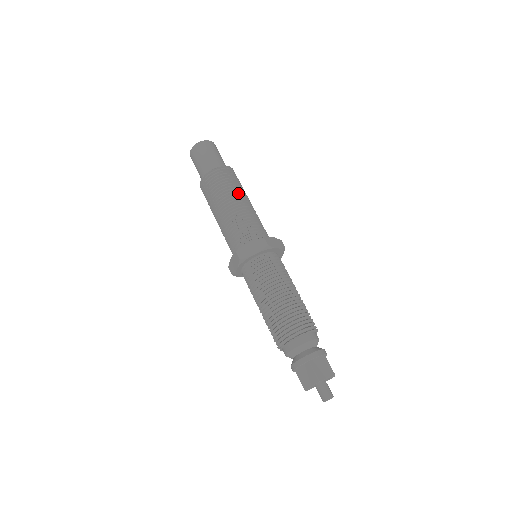
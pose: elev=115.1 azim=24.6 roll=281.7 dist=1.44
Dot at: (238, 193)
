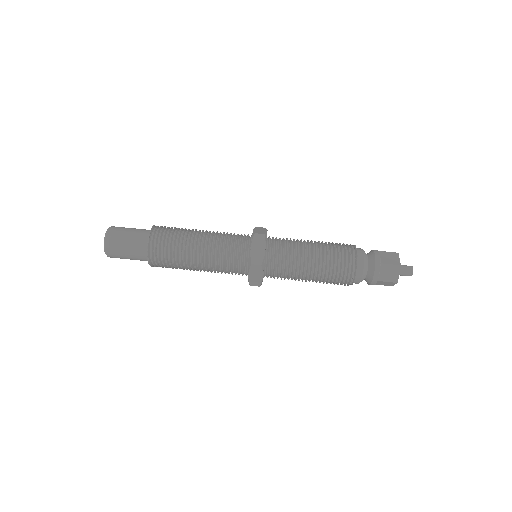
Dot at: (190, 232)
